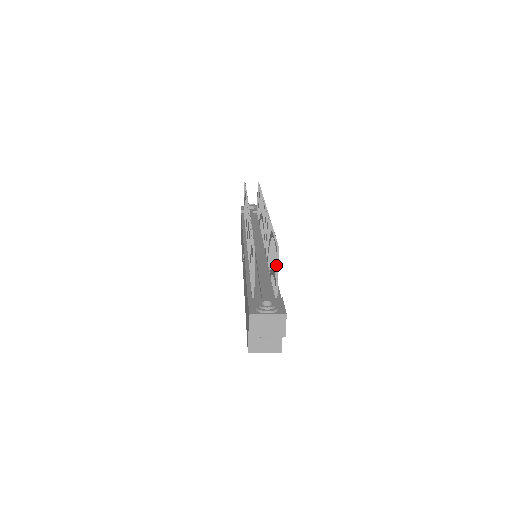
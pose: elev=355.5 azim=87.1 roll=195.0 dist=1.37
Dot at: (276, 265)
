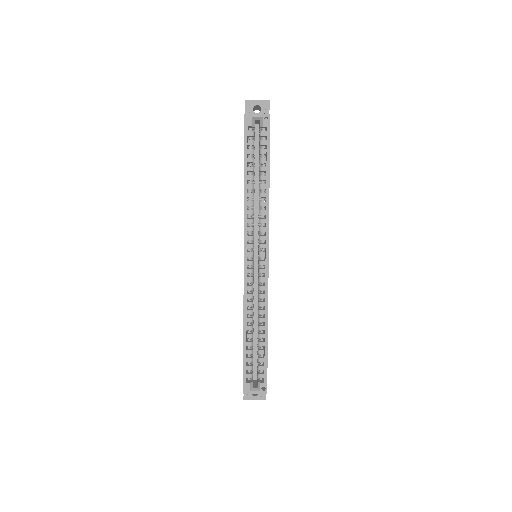
Dot at: occluded
